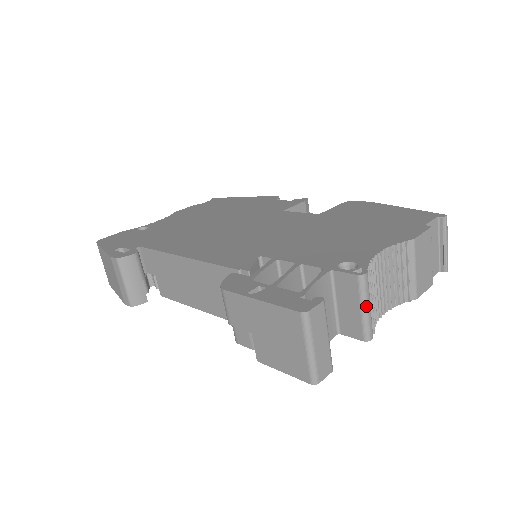
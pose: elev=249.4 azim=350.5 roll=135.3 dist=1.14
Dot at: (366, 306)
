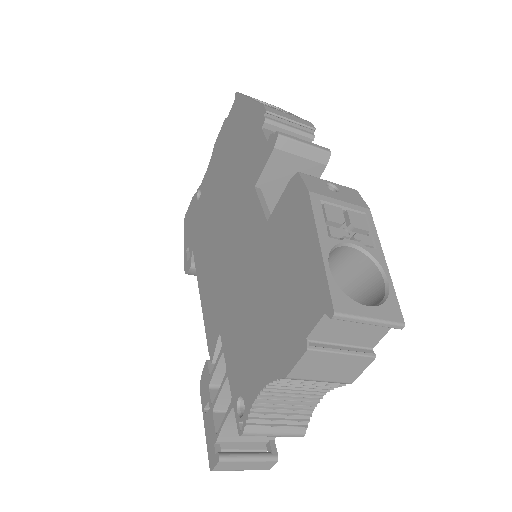
Dot at: (270, 436)
